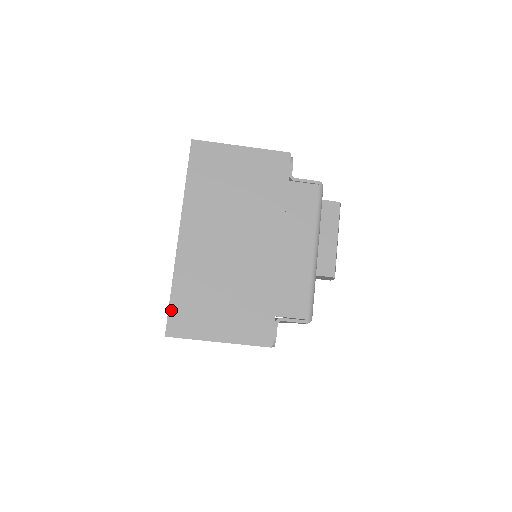
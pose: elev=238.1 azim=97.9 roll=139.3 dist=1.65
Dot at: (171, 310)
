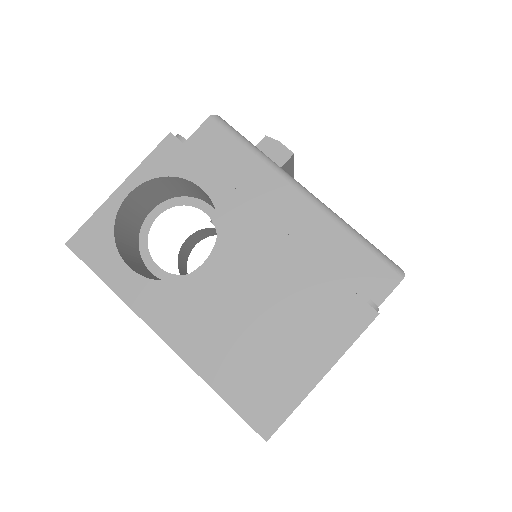
Dot at: occluded
